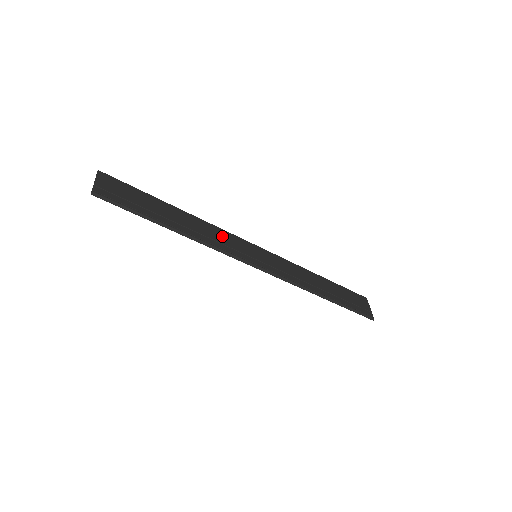
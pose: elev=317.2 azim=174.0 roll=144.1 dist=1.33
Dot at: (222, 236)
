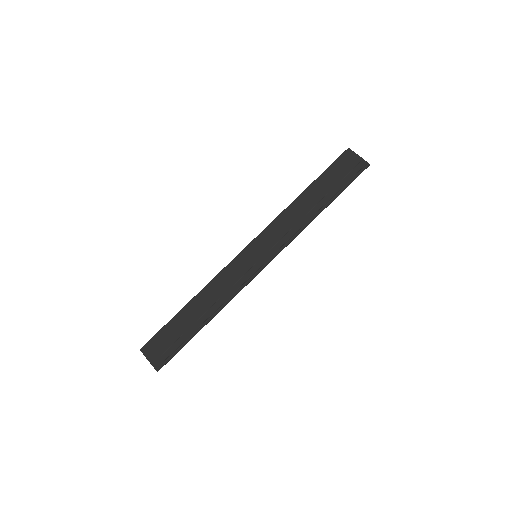
Dot at: (227, 278)
